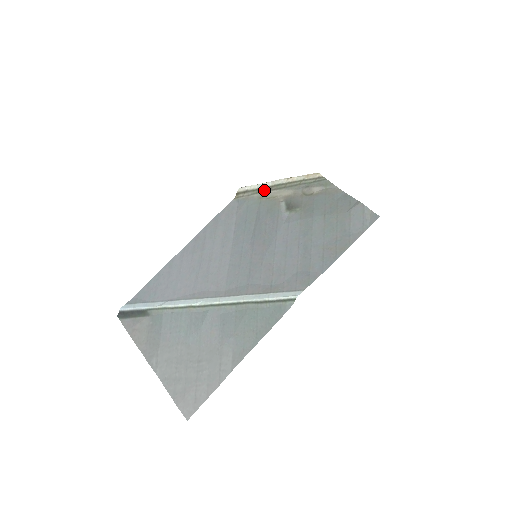
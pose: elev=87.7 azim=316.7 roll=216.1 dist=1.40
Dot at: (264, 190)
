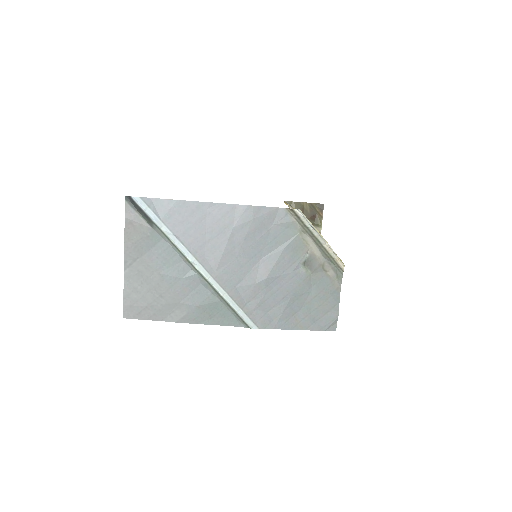
Dot at: (308, 232)
